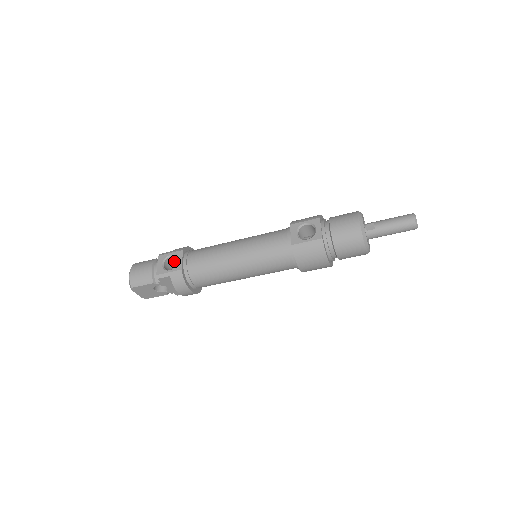
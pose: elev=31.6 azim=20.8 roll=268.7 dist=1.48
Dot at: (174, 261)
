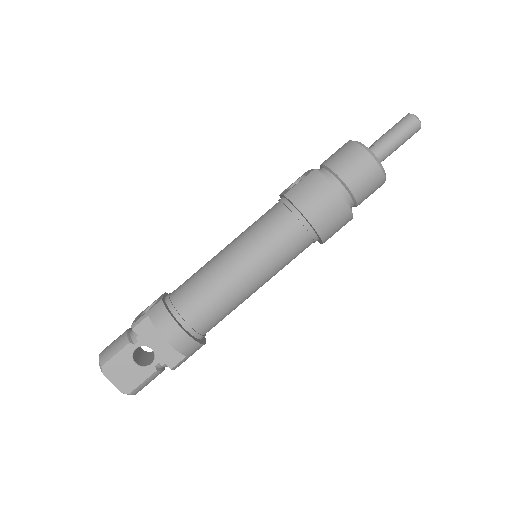
Dot at: occluded
